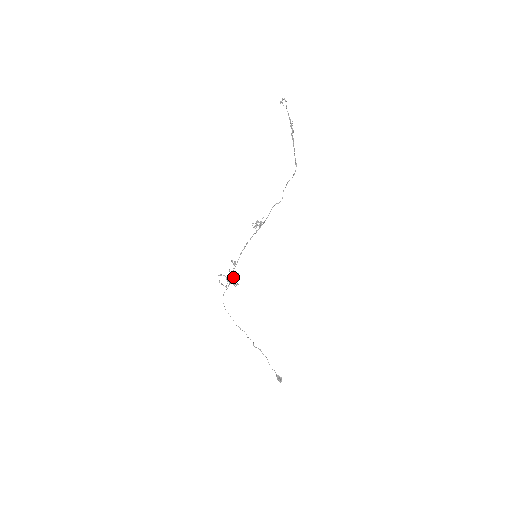
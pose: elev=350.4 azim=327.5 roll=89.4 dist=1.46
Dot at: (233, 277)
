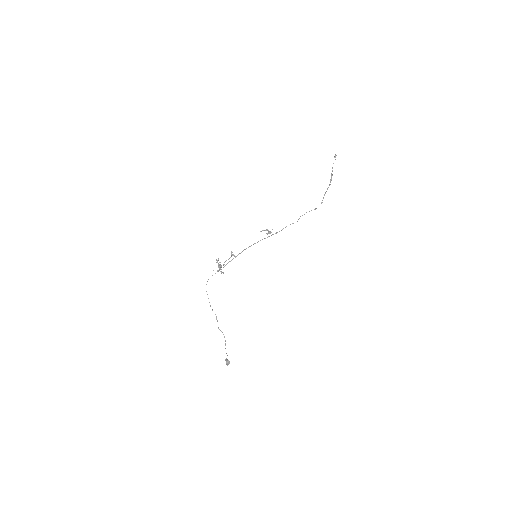
Dot at: occluded
